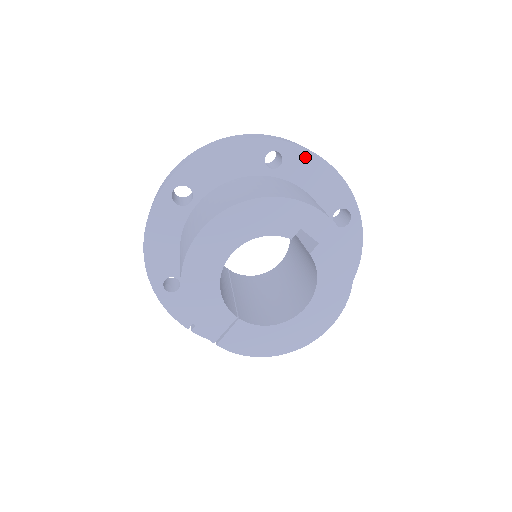
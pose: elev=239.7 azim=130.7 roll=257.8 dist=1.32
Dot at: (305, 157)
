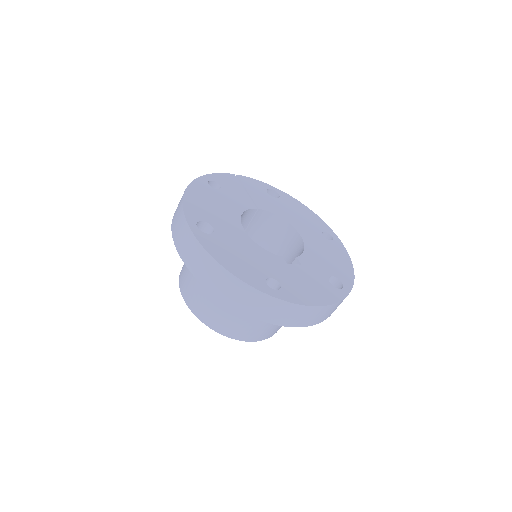
Dot at: occluded
